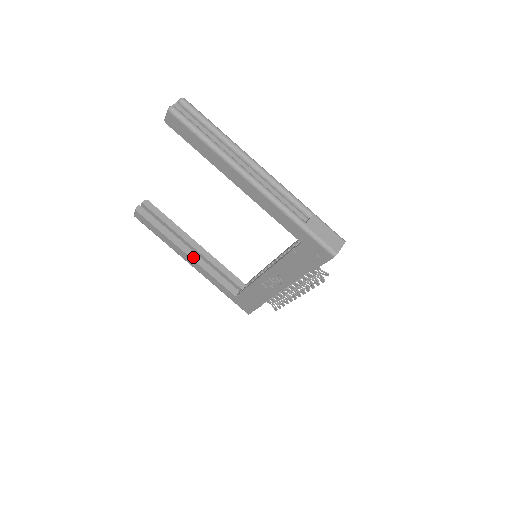
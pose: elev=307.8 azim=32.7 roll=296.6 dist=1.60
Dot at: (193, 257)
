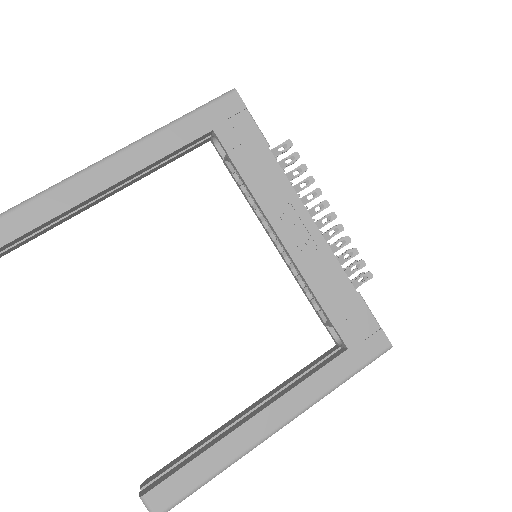
Dot at: (260, 410)
